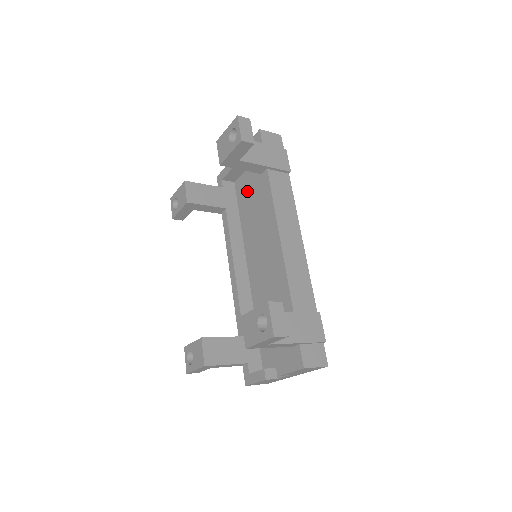
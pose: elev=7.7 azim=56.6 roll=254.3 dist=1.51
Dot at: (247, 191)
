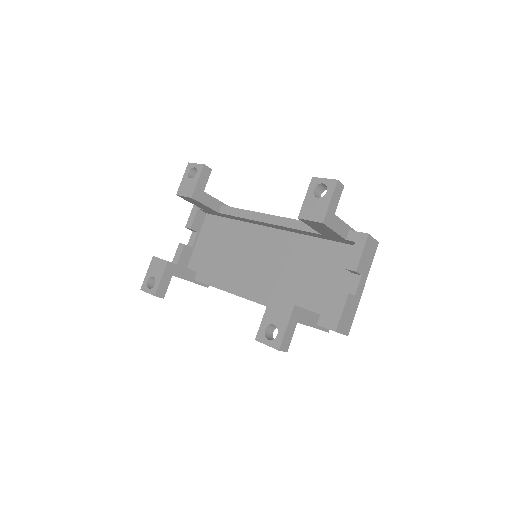
Dot at: (206, 255)
